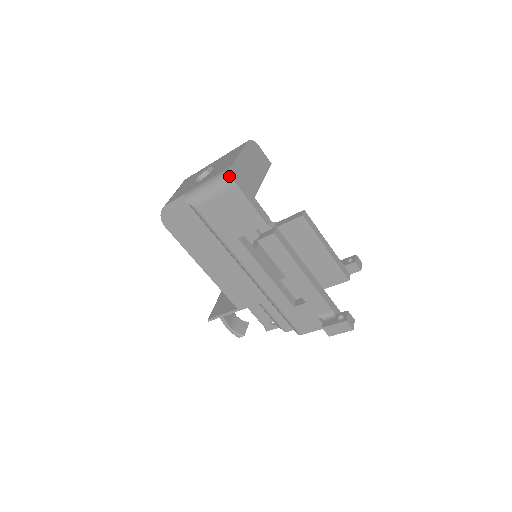
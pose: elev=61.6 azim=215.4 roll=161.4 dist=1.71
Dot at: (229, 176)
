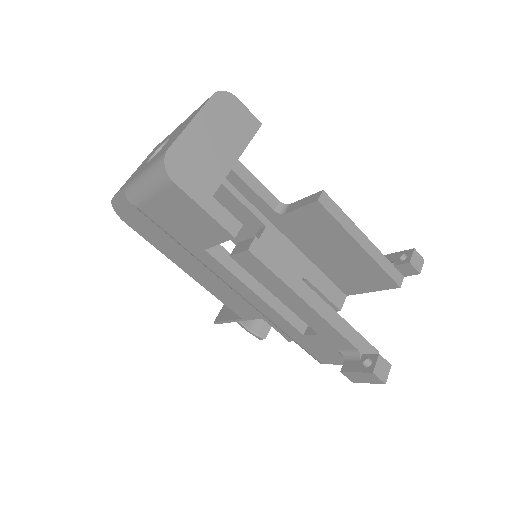
Dot at: (162, 168)
